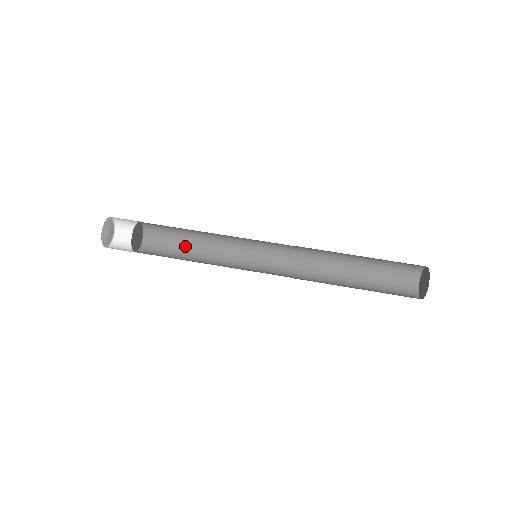
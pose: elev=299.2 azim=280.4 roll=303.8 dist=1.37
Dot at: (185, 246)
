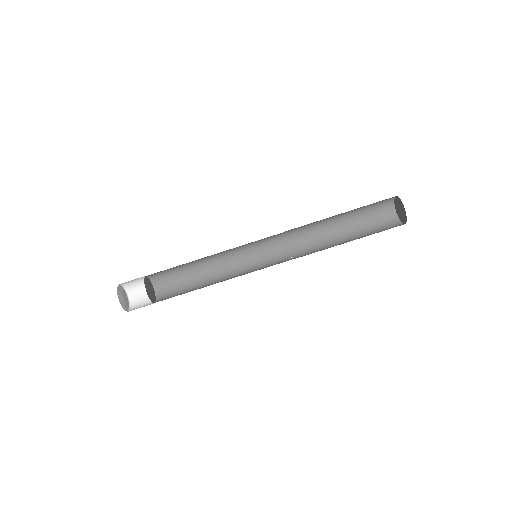
Dot at: (191, 272)
